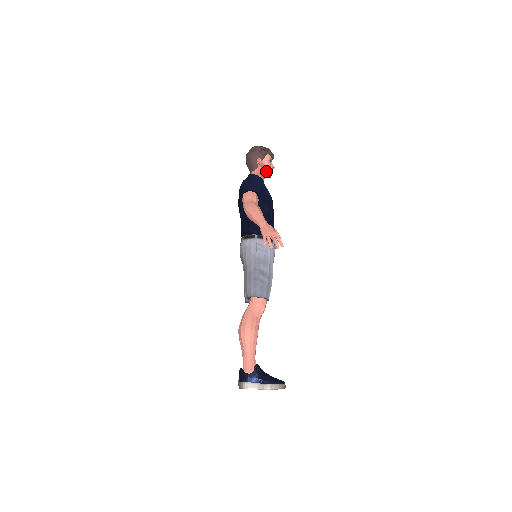
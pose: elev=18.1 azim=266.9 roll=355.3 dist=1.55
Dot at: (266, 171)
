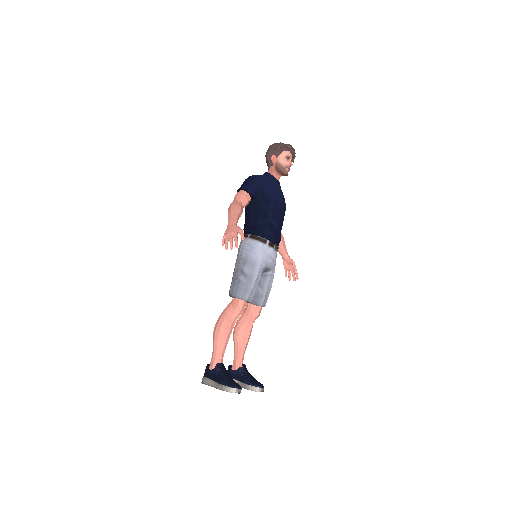
Dot at: (280, 169)
